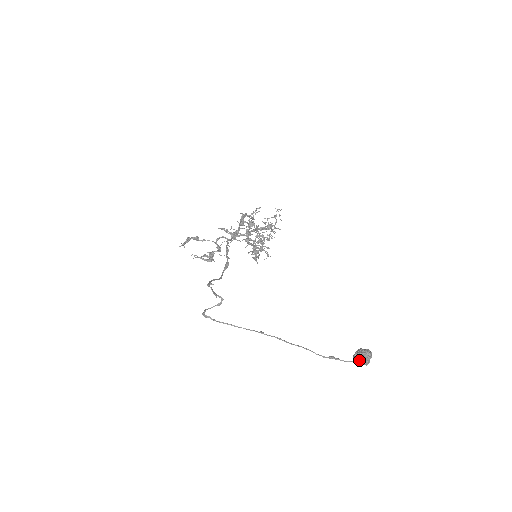
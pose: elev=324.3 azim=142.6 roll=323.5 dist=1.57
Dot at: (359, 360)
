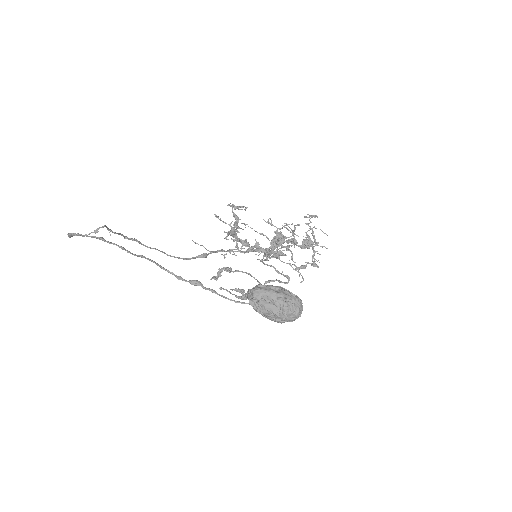
Dot at: (252, 296)
